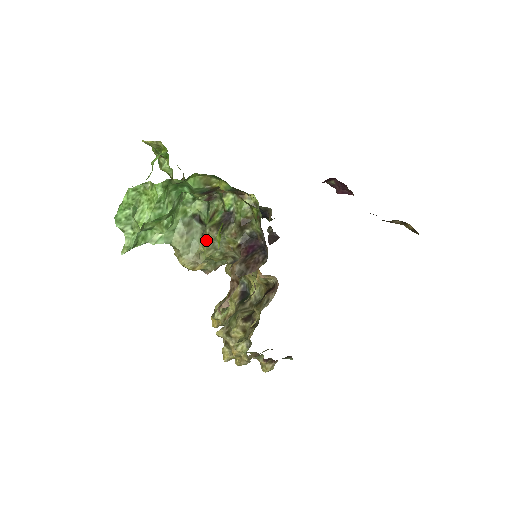
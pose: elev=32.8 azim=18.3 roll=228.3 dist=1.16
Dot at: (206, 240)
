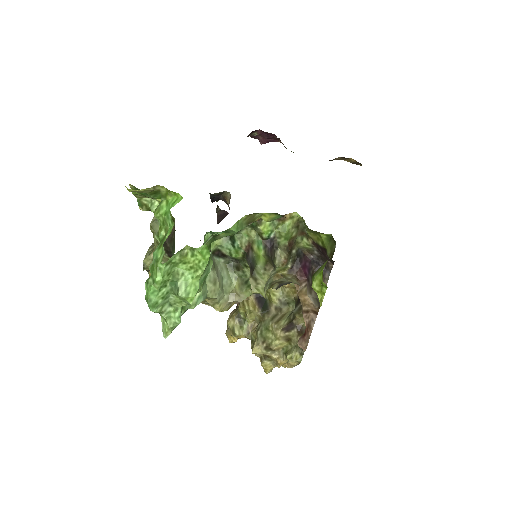
Dot at: (261, 281)
